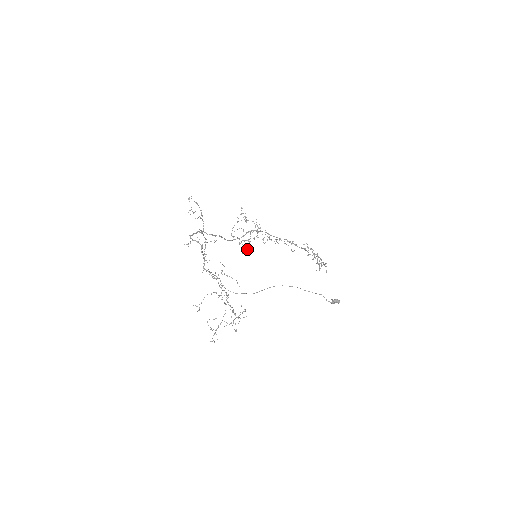
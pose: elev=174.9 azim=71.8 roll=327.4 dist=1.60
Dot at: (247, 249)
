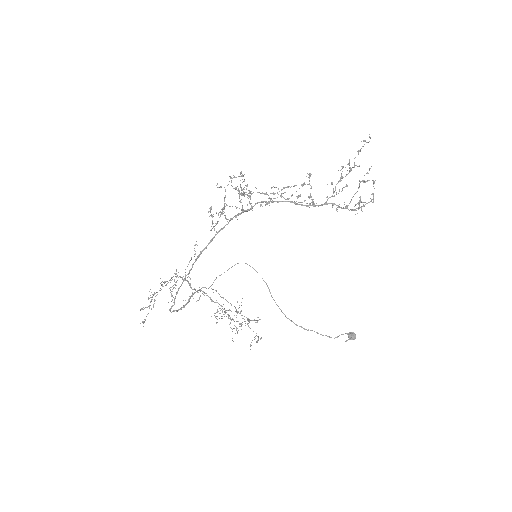
Dot at: occluded
